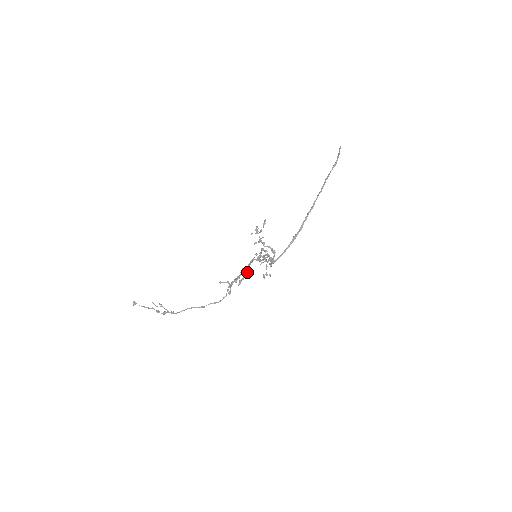
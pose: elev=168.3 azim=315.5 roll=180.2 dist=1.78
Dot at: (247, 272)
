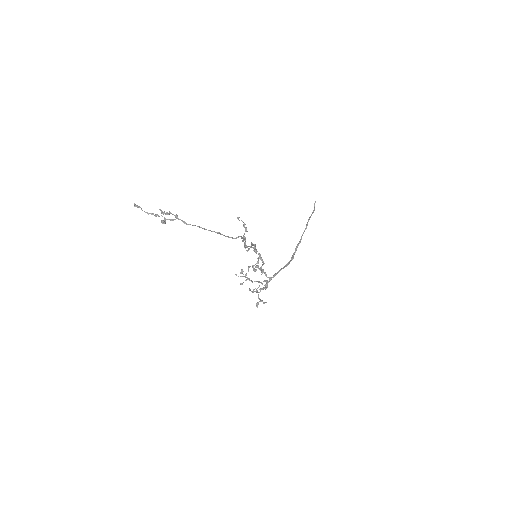
Dot at: occluded
